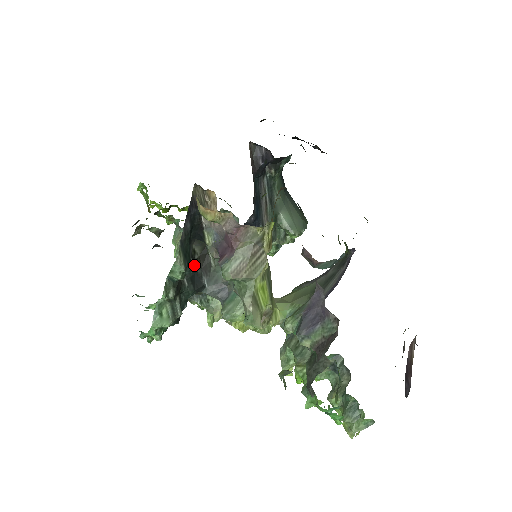
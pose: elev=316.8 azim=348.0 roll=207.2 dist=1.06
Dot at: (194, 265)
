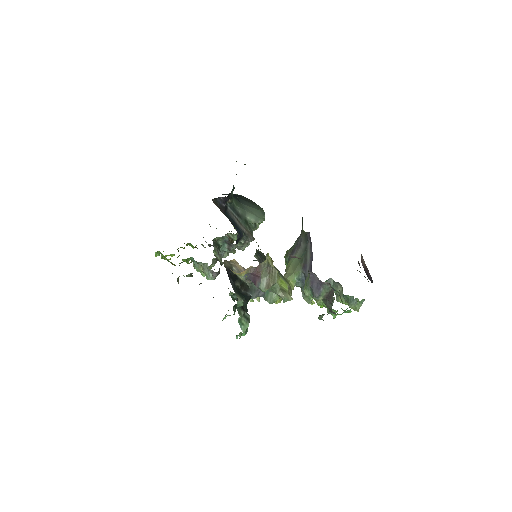
Dot at: (241, 292)
